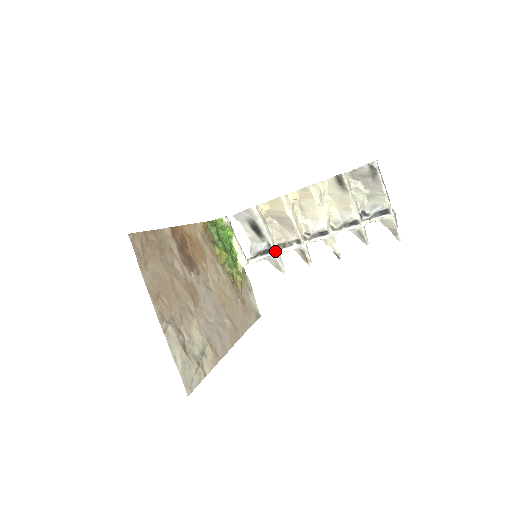
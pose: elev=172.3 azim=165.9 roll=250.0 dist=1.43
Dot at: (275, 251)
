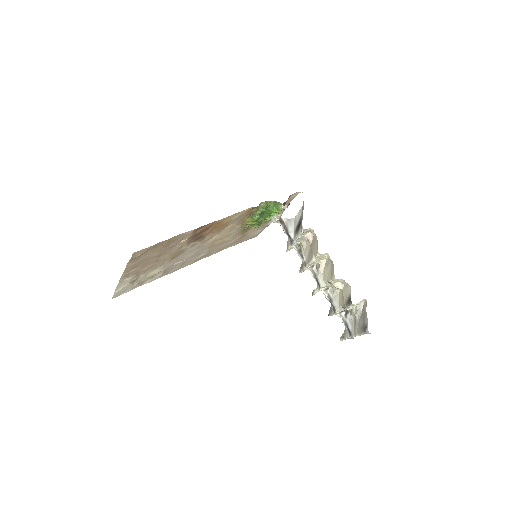
Dot at: (293, 245)
